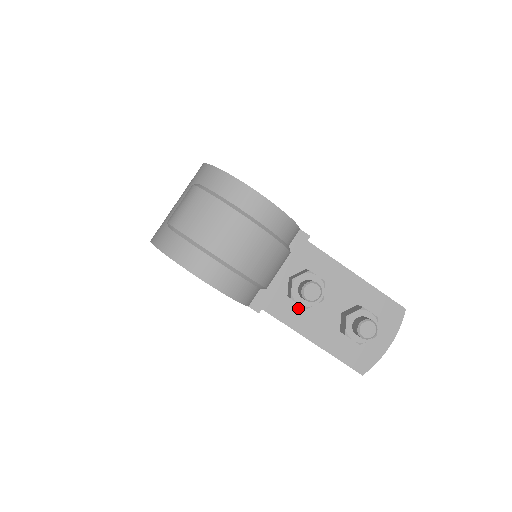
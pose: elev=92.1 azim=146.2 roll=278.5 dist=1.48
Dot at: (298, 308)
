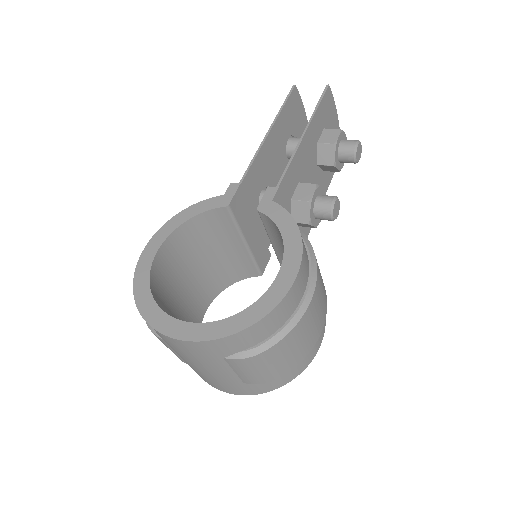
Dot at: occluded
